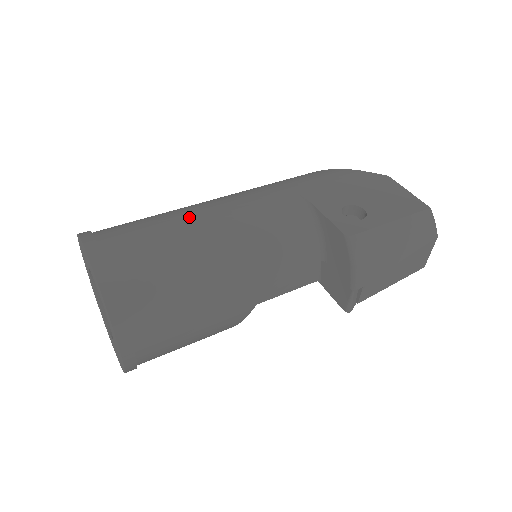
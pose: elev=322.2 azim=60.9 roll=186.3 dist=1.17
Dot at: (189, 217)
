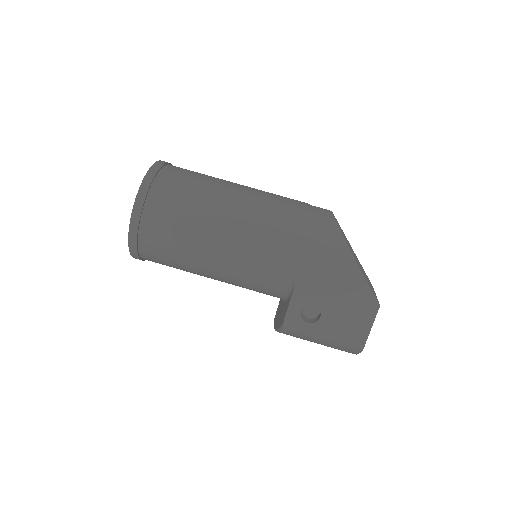
Dot at: (208, 236)
